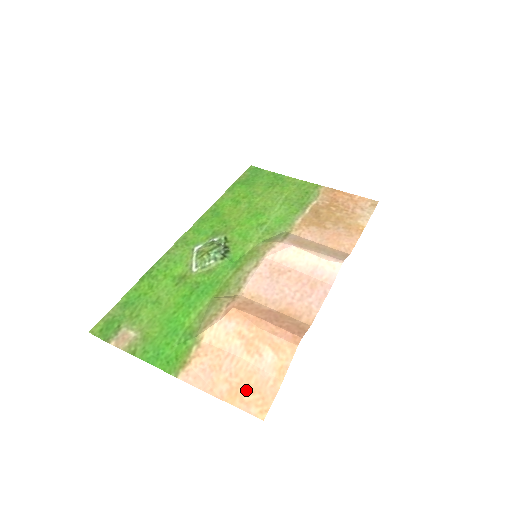
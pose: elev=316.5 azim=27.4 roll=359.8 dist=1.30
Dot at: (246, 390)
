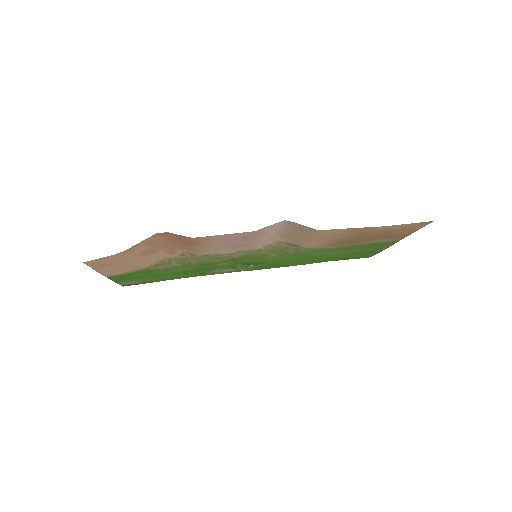
Dot at: (108, 262)
